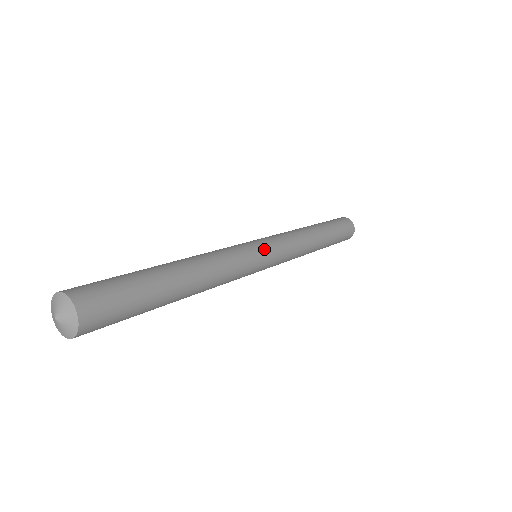
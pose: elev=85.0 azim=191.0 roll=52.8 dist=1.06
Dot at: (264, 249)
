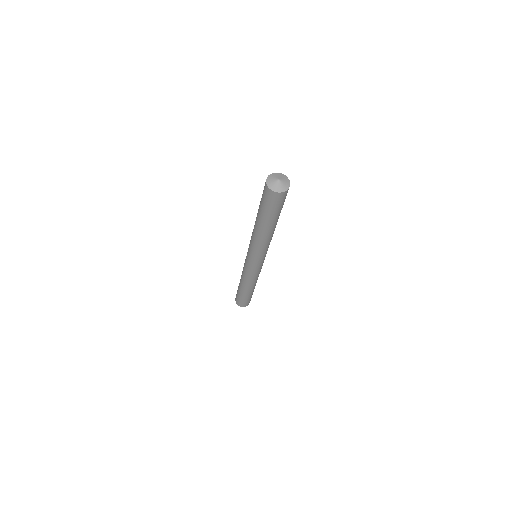
Dot at: occluded
